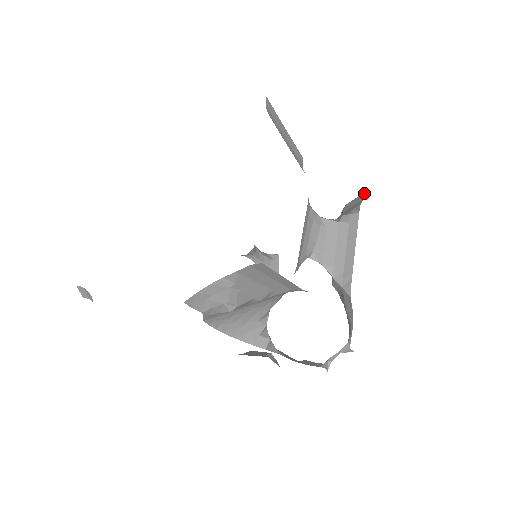
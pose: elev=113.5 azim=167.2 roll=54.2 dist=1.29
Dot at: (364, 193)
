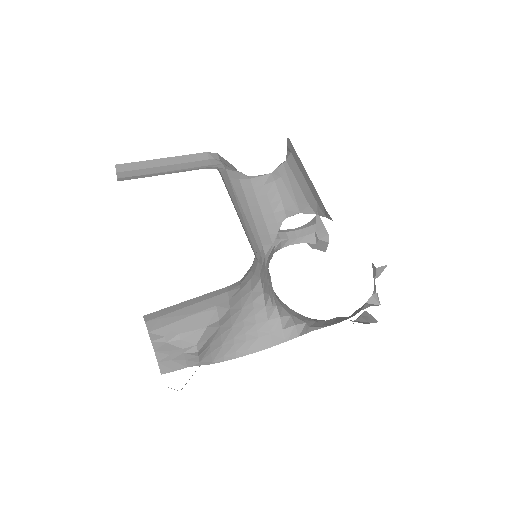
Dot at: occluded
